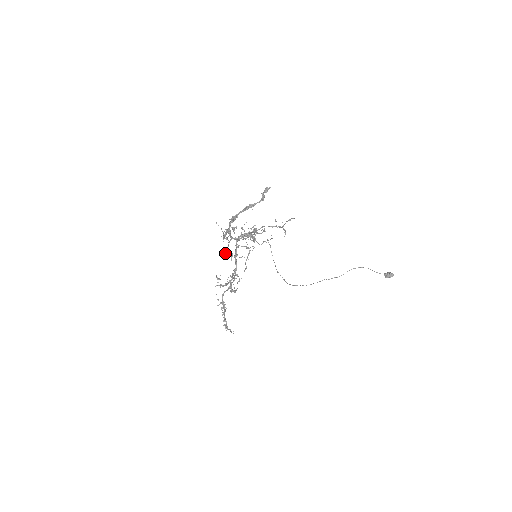
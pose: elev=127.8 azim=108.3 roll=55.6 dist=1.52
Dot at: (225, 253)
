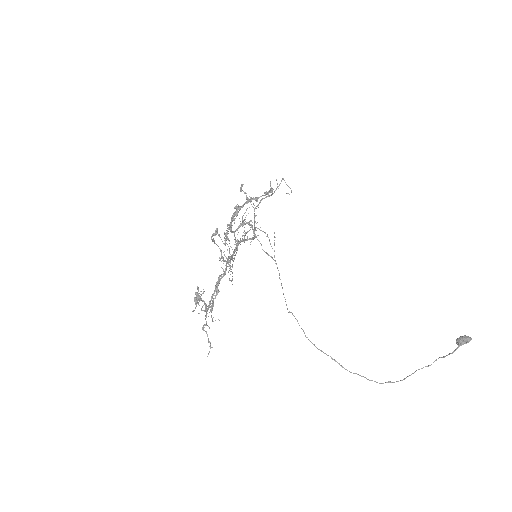
Dot at: (220, 237)
